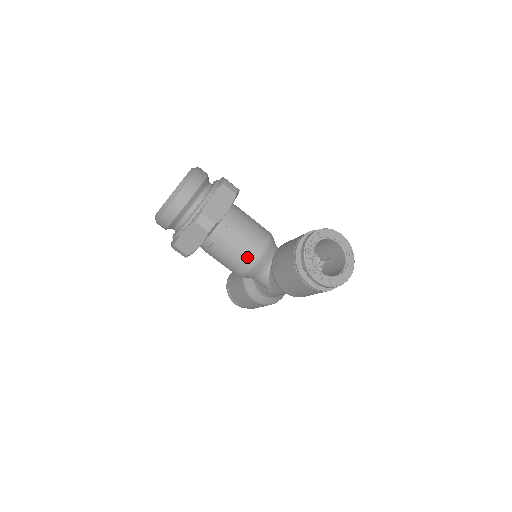
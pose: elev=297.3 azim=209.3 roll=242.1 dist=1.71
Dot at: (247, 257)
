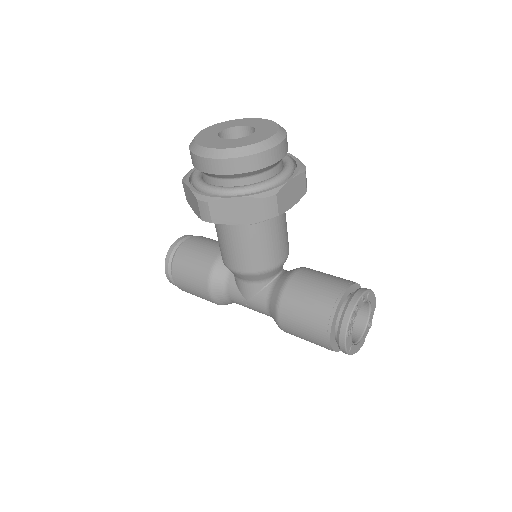
Dot at: (265, 261)
